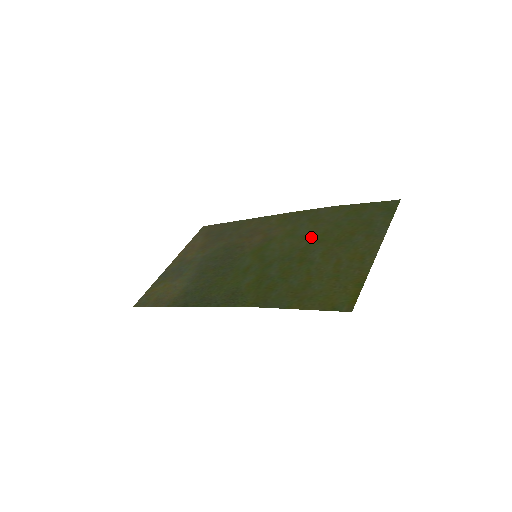
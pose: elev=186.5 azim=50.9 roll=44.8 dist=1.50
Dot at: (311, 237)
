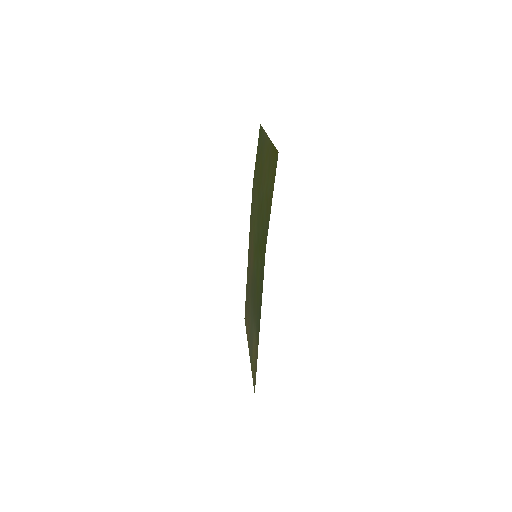
Dot at: (256, 201)
